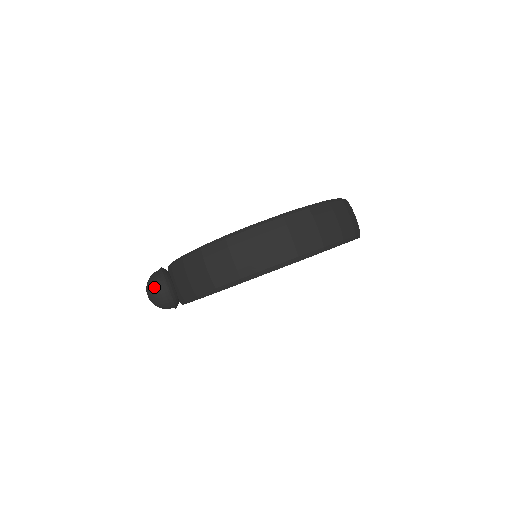
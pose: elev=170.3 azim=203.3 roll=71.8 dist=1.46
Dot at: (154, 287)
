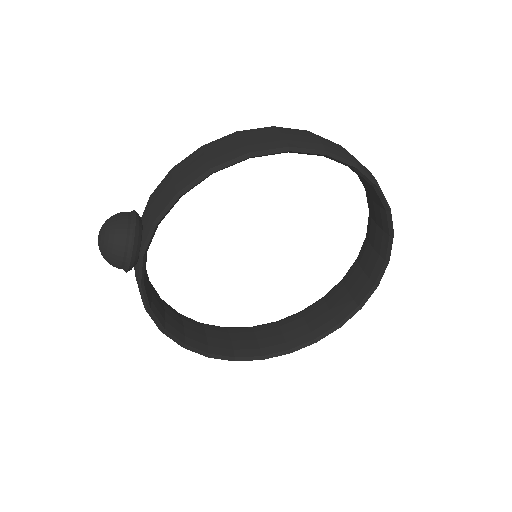
Dot at: (115, 215)
